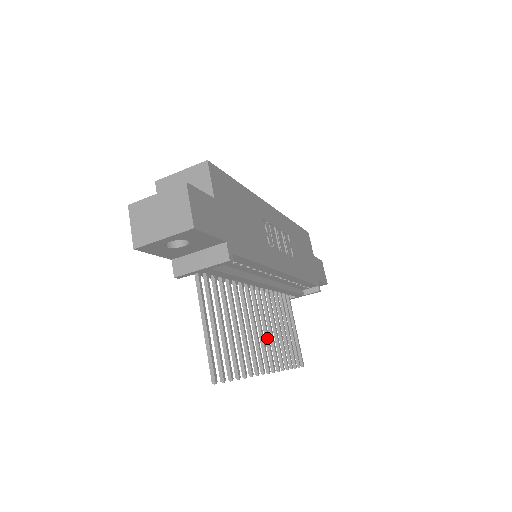
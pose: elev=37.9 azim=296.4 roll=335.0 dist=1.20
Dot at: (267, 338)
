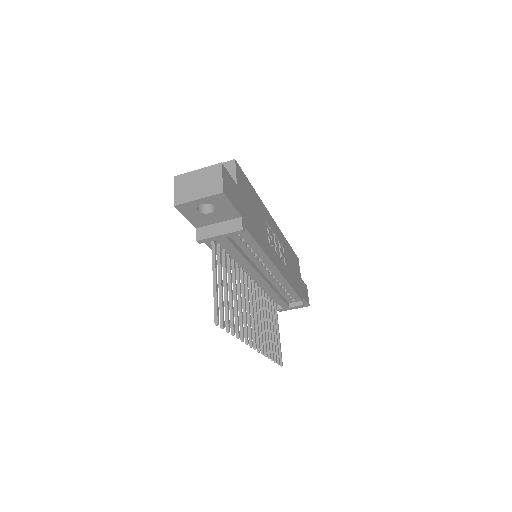
Dot at: (257, 323)
